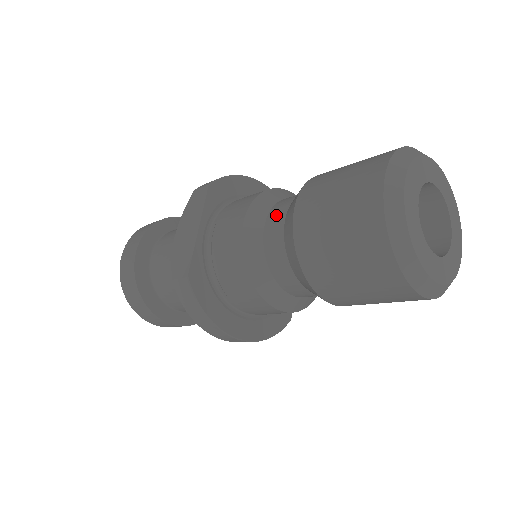
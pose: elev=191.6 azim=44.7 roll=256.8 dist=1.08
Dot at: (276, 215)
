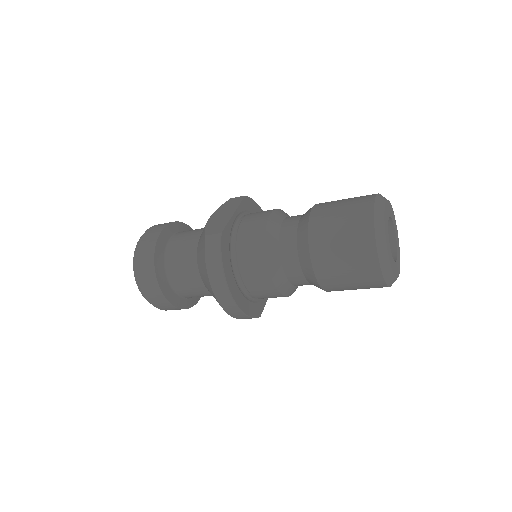
Dot at: (292, 217)
